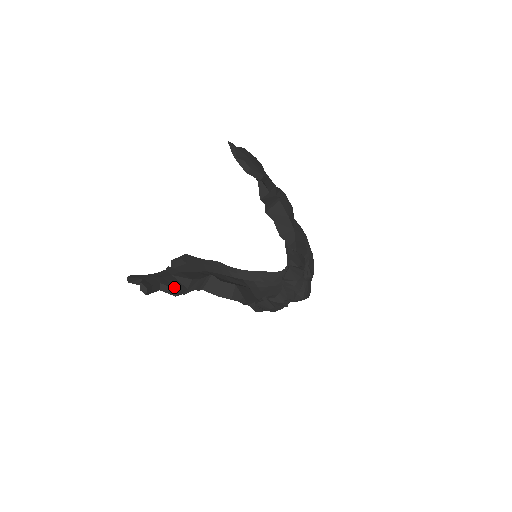
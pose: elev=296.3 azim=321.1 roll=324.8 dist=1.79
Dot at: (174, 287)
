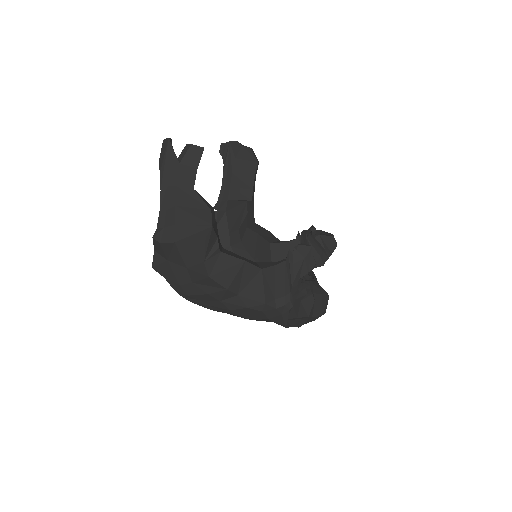
Dot at: occluded
